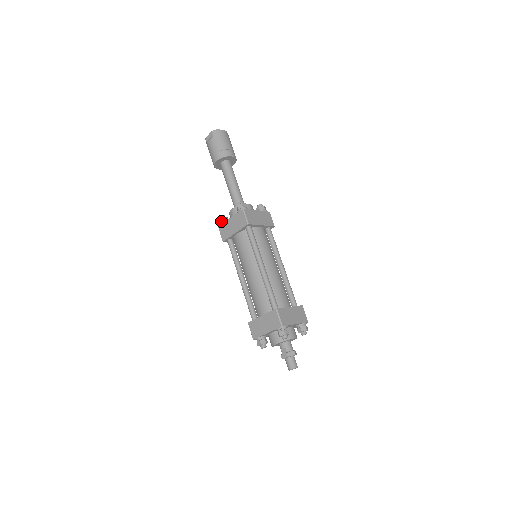
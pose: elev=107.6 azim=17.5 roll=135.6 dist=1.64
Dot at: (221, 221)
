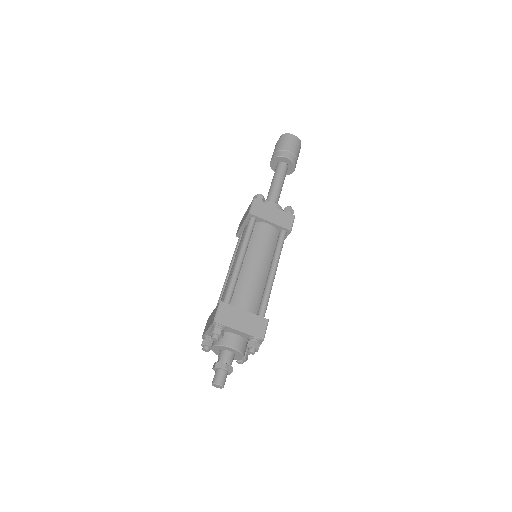
Dot at: occluded
